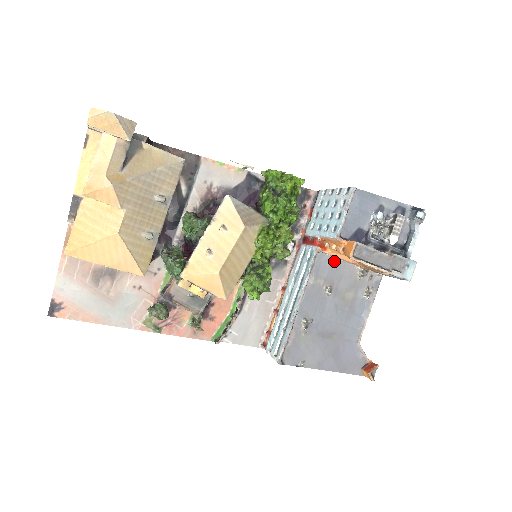
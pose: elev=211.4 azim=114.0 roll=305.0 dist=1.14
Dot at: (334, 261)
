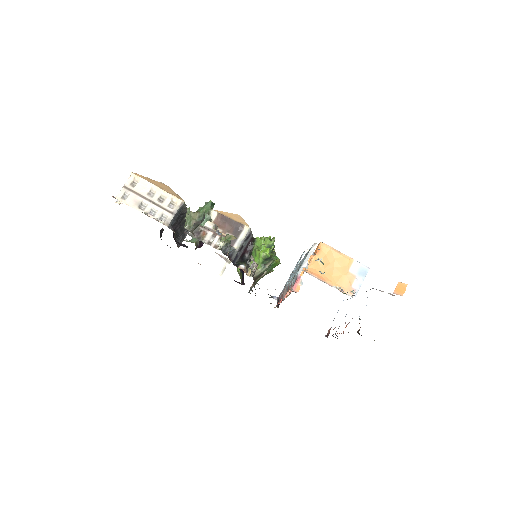
Dot at: (313, 276)
